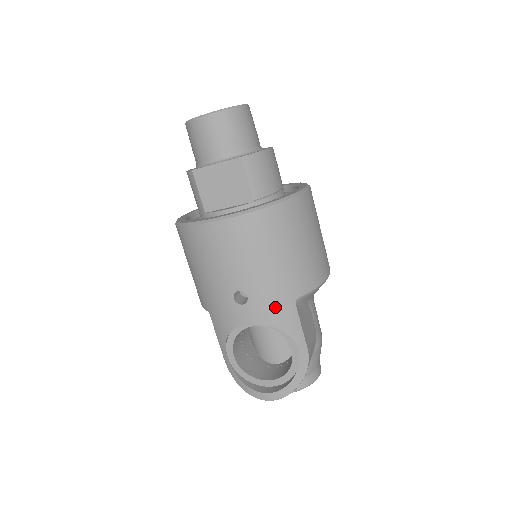
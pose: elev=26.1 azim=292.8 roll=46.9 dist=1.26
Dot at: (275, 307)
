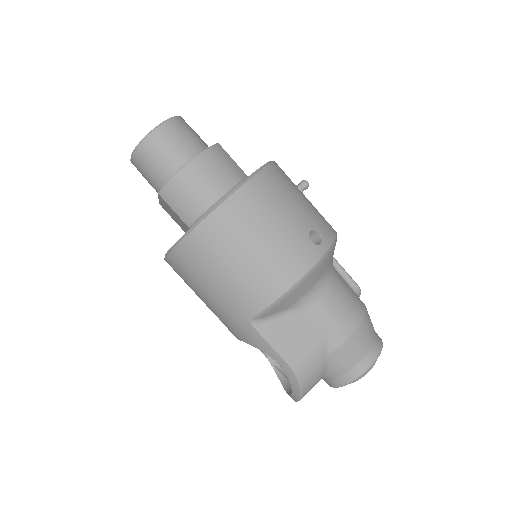
Dot at: (238, 328)
